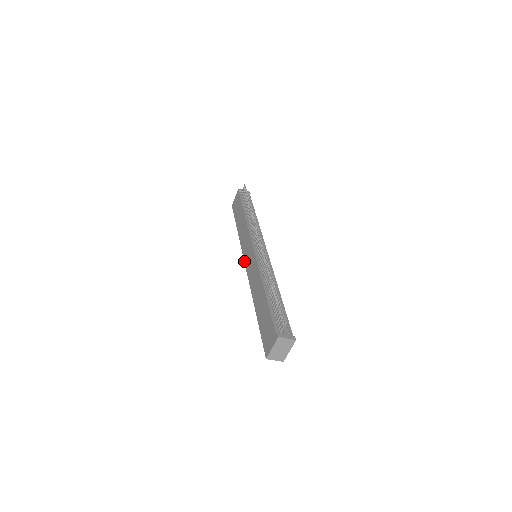
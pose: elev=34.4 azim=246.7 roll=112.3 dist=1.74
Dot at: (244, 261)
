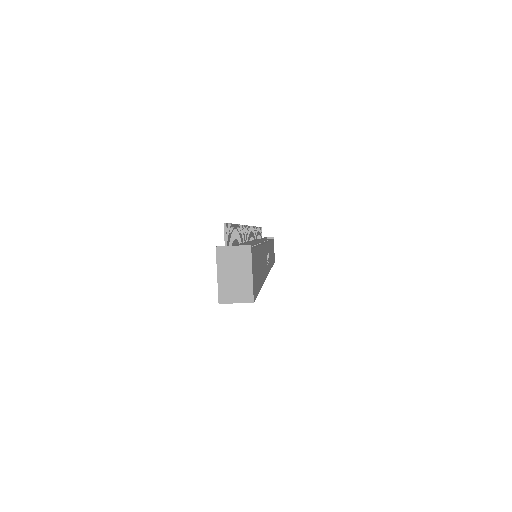
Dot at: occluded
